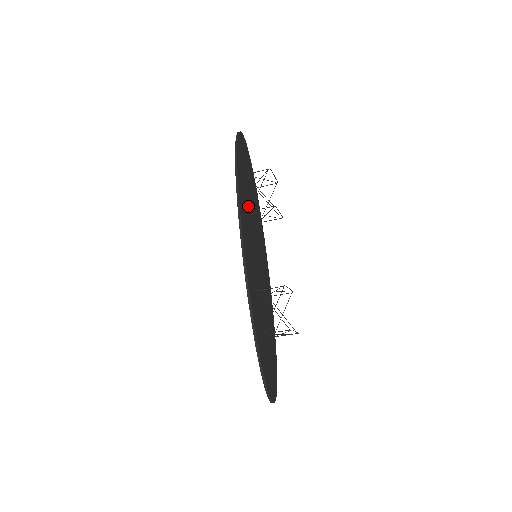
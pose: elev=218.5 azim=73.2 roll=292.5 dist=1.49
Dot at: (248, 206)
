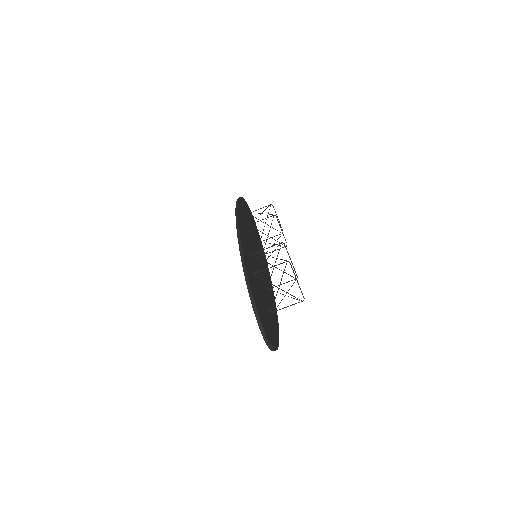
Dot at: (250, 228)
